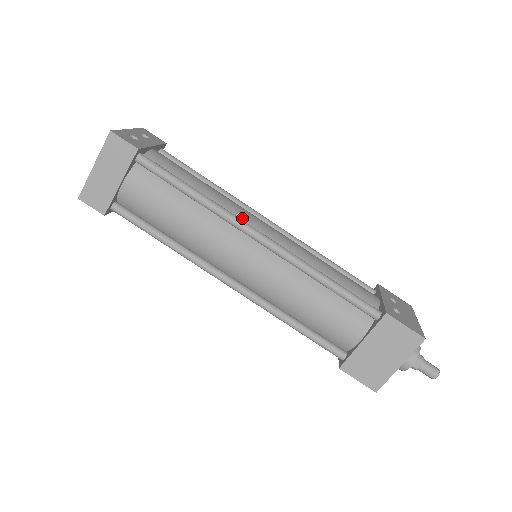
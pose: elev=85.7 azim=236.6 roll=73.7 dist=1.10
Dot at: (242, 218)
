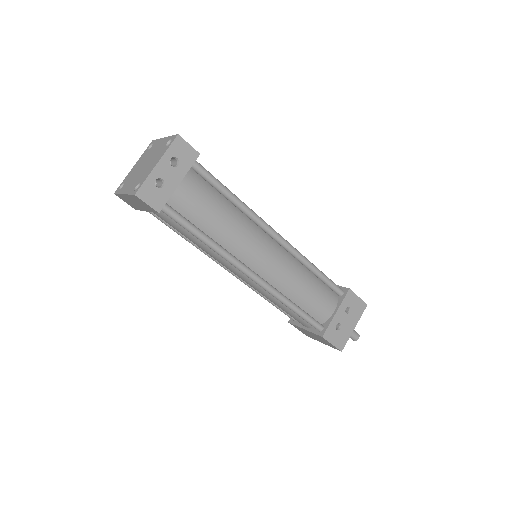
Dot at: (244, 255)
